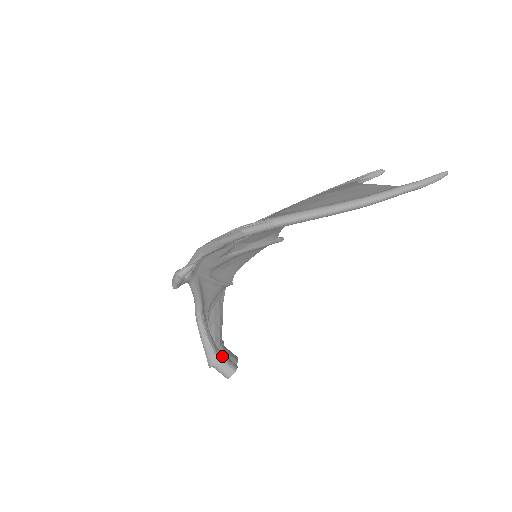
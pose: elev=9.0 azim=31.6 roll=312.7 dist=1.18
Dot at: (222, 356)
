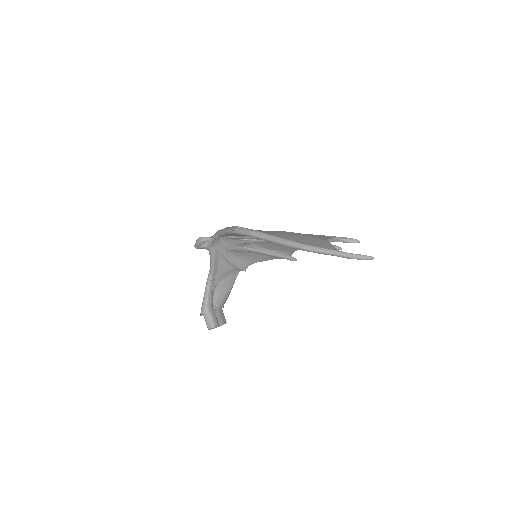
Dot at: (212, 313)
